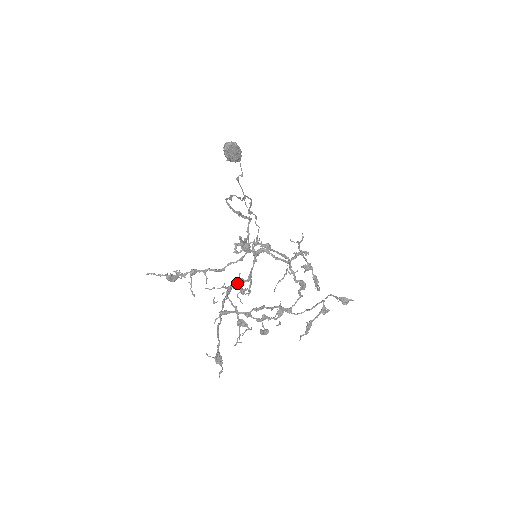
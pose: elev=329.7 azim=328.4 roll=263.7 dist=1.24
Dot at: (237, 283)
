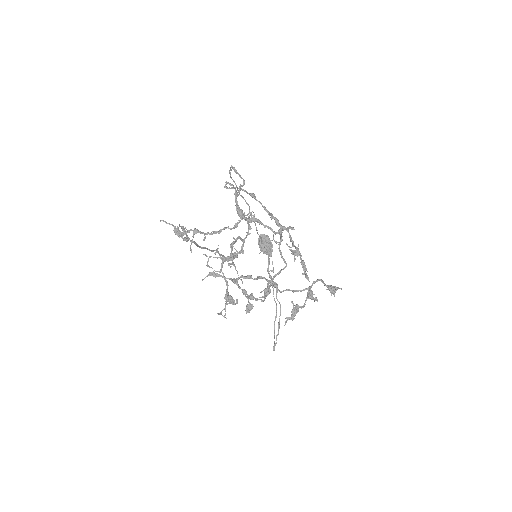
Dot at: (231, 254)
